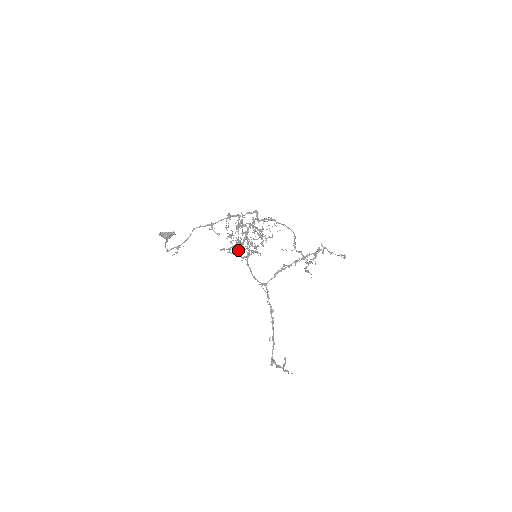
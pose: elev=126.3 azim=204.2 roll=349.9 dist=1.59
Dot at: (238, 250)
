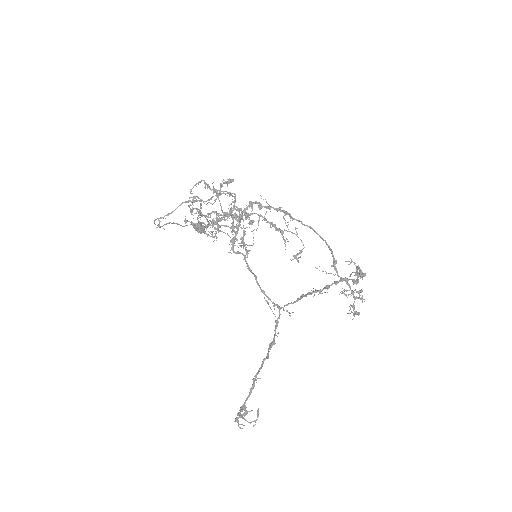
Dot at: (213, 231)
